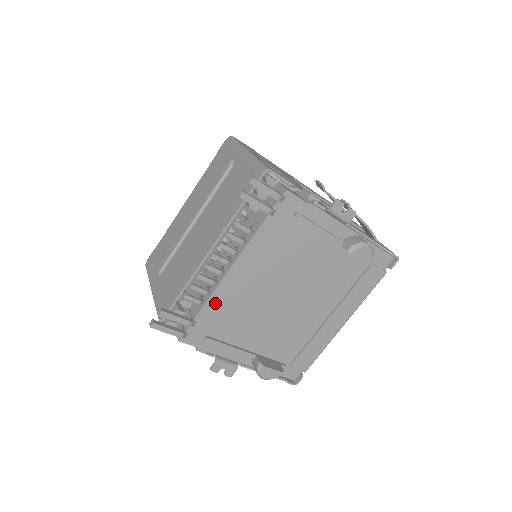
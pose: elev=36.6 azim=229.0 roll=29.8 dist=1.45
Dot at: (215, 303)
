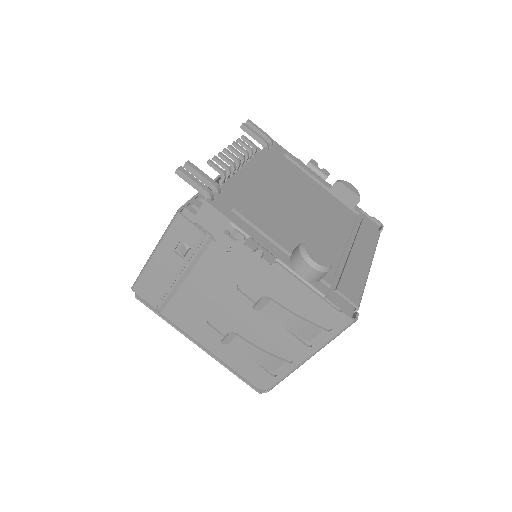
Dot at: (237, 184)
